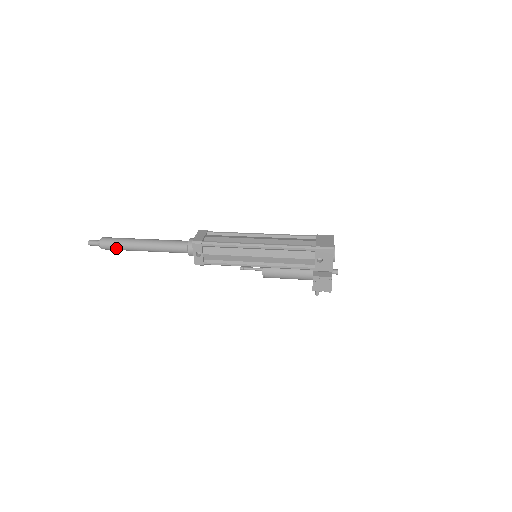
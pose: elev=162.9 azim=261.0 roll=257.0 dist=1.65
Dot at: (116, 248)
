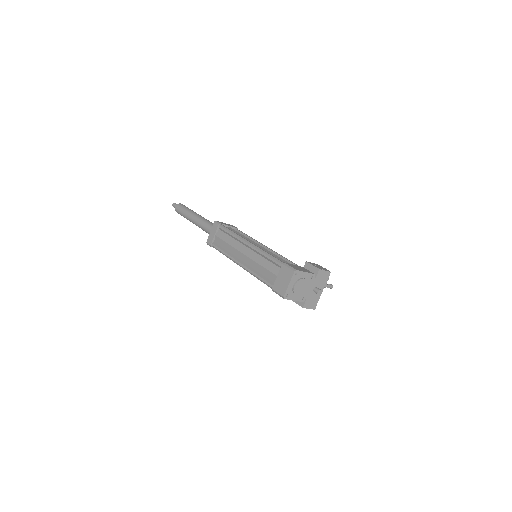
Dot at: occluded
